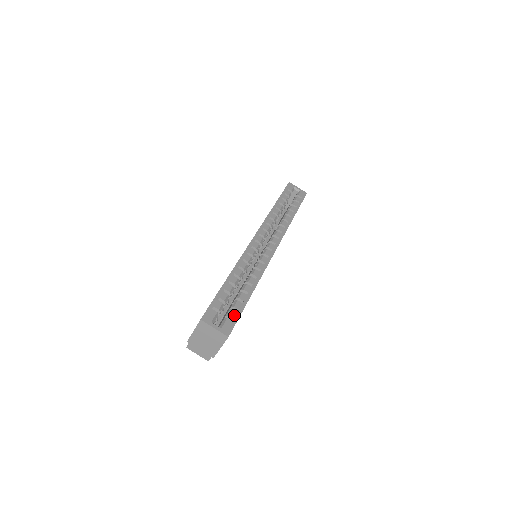
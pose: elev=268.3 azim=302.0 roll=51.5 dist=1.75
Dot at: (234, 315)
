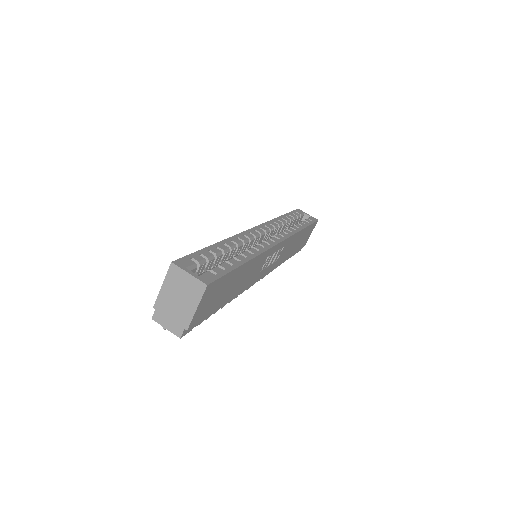
Dot at: (219, 271)
